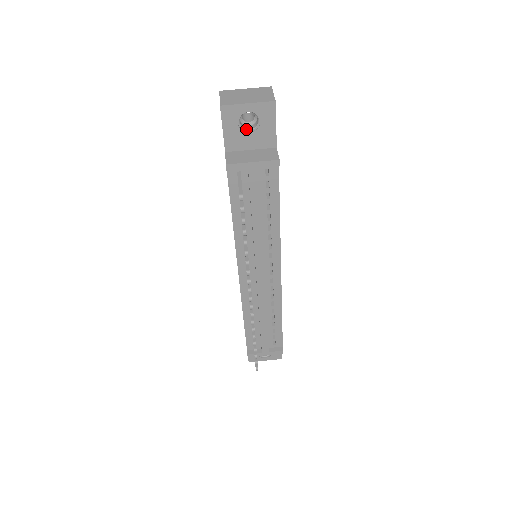
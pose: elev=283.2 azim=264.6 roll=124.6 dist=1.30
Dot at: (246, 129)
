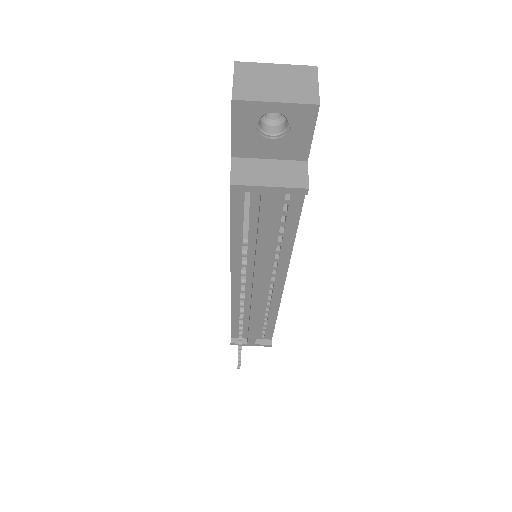
Dot at: (267, 133)
